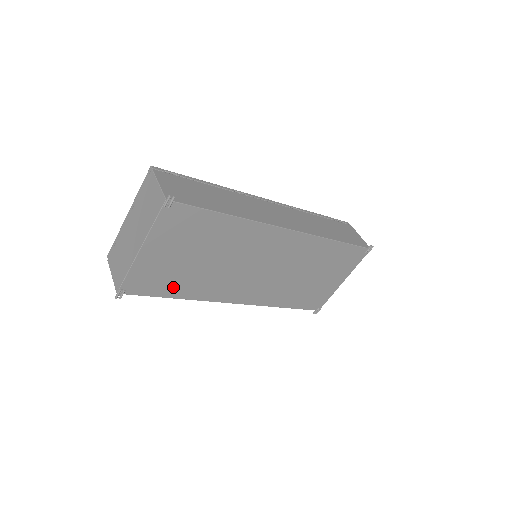
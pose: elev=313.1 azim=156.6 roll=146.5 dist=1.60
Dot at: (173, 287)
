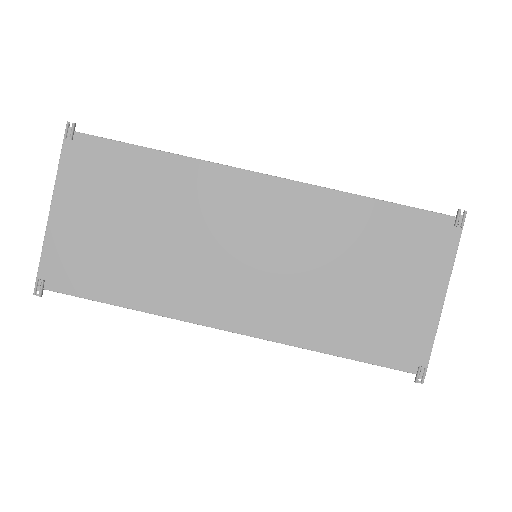
Dot at: (112, 282)
